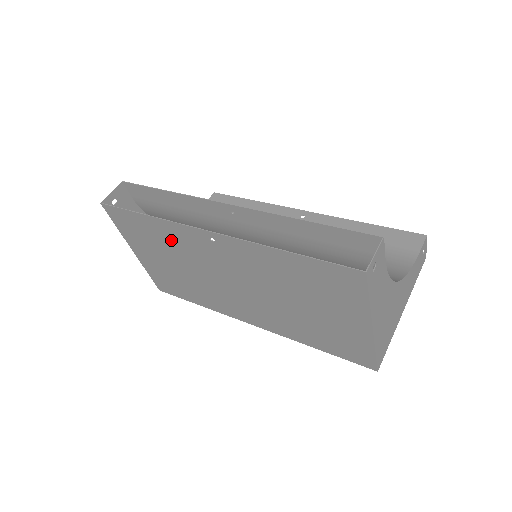
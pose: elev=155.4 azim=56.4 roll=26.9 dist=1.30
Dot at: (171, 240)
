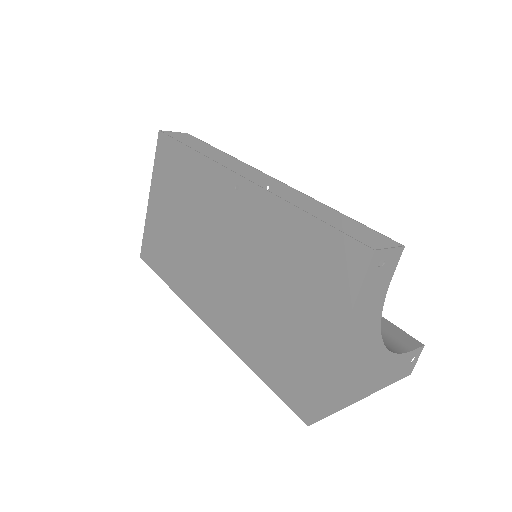
Dot at: (196, 185)
